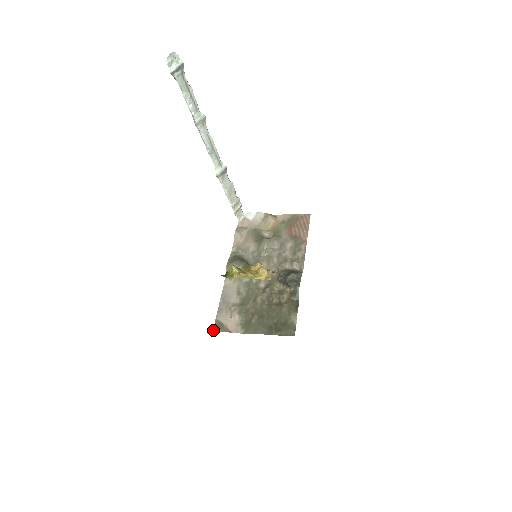
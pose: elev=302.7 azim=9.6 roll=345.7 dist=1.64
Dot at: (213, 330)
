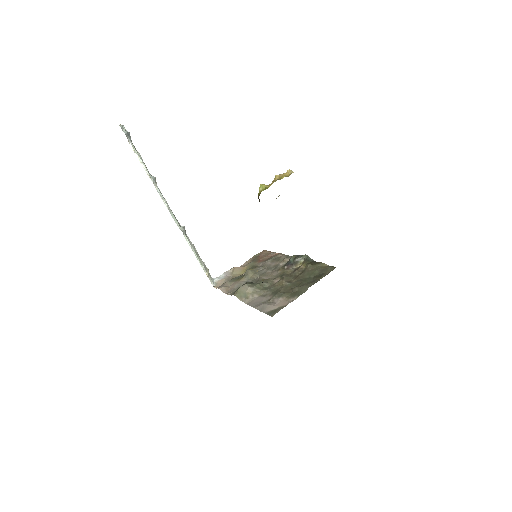
Dot at: (271, 316)
